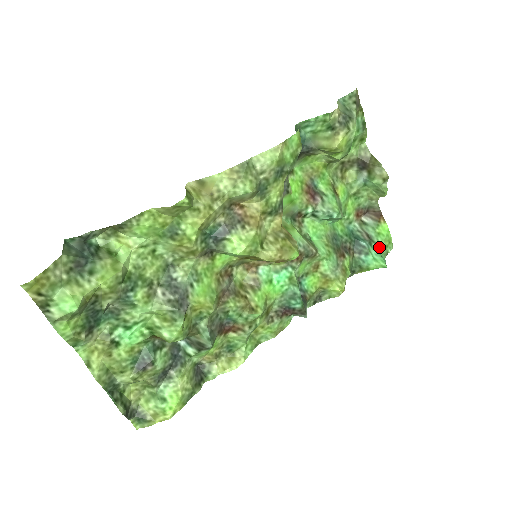
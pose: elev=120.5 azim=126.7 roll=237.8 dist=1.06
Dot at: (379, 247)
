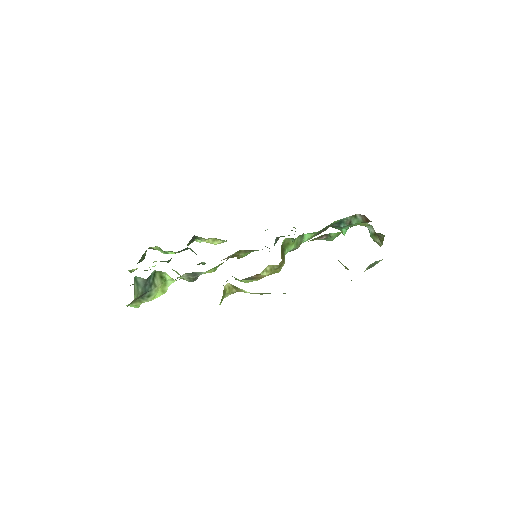
Dot at: occluded
